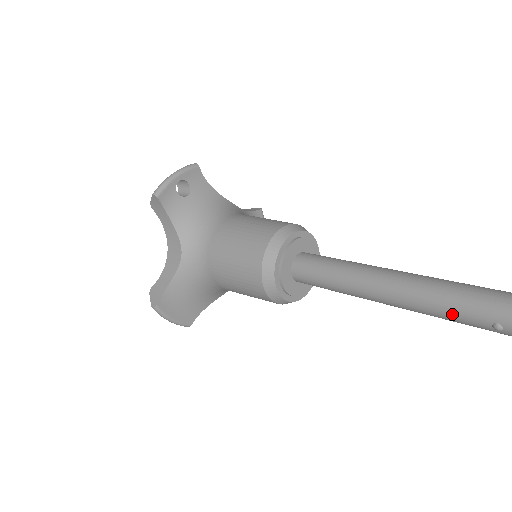
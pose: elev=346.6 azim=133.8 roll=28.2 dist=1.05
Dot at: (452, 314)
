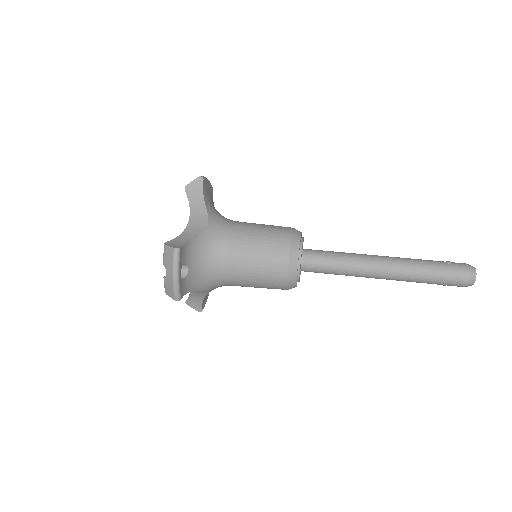
Dot at: occluded
